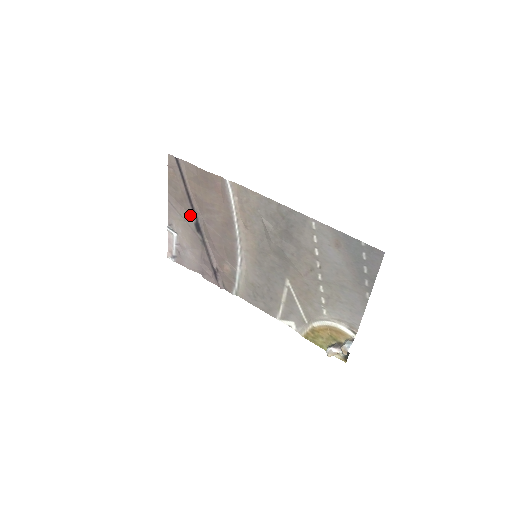
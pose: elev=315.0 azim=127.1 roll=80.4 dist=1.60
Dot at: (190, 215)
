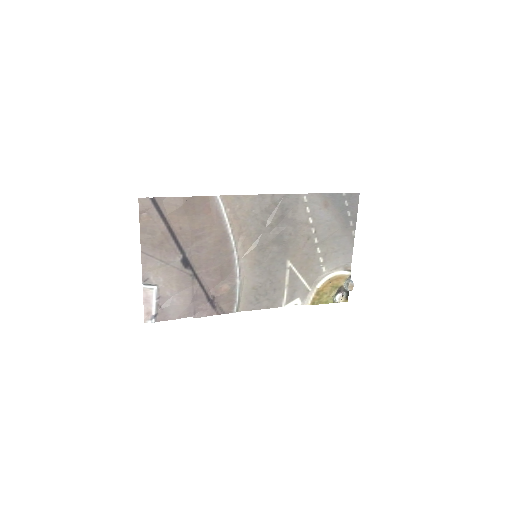
Dot at: (174, 254)
